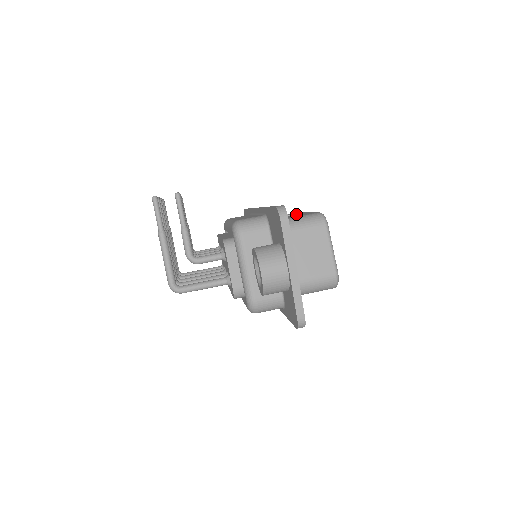
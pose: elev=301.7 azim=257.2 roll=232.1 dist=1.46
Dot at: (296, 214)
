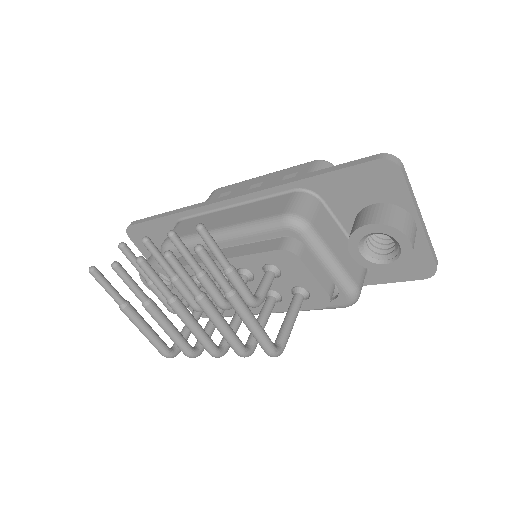
Dot at: (263, 182)
